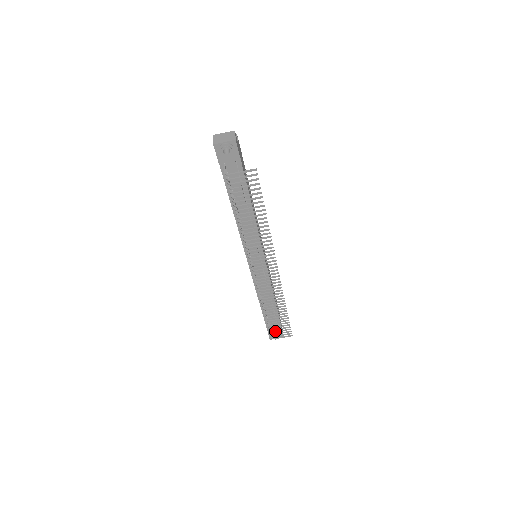
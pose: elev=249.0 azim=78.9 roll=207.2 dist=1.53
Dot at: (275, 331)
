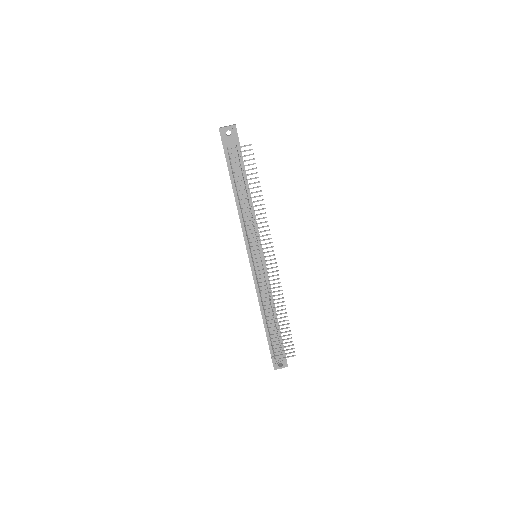
Dot at: occluded
